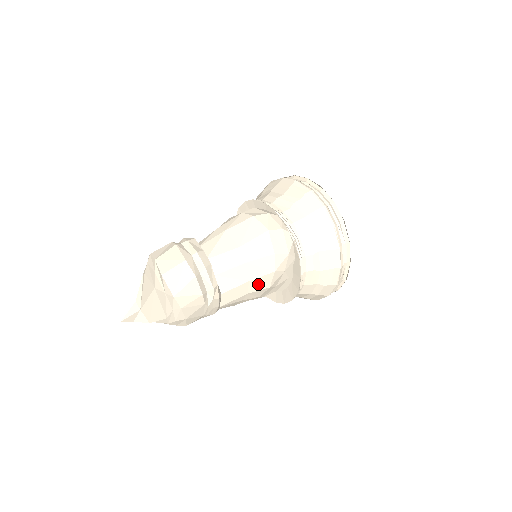
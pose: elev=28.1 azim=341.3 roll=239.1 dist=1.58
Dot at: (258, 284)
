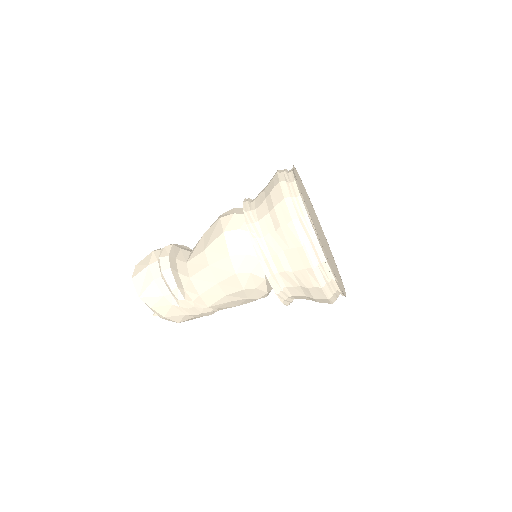
Dot at: (229, 286)
